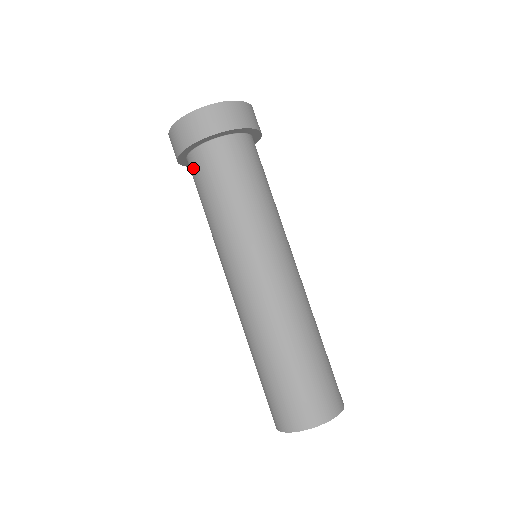
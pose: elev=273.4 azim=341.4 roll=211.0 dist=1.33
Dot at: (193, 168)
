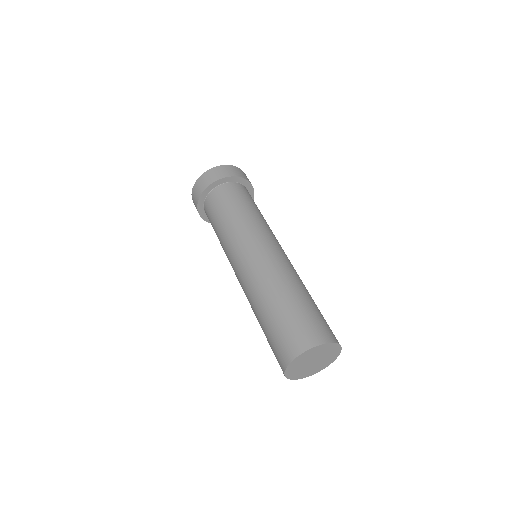
Dot at: (213, 199)
